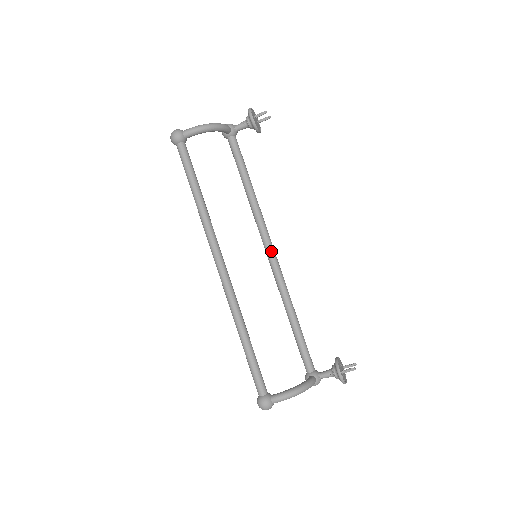
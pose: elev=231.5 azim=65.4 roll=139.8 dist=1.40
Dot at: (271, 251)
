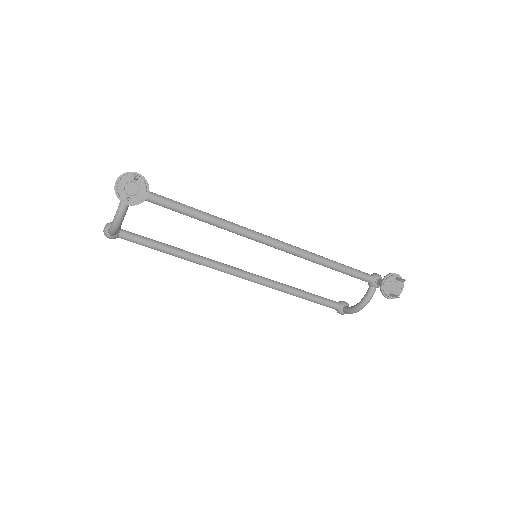
Dot at: (265, 244)
